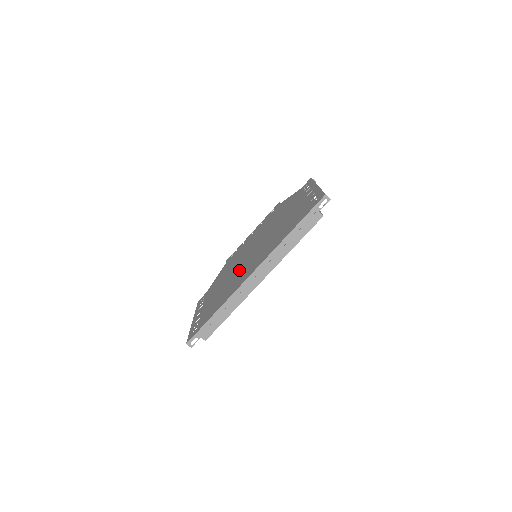
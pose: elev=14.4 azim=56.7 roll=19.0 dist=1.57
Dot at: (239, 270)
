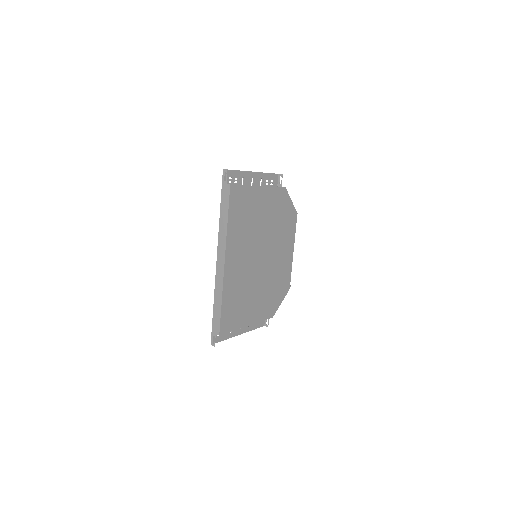
Dot at: occluded
